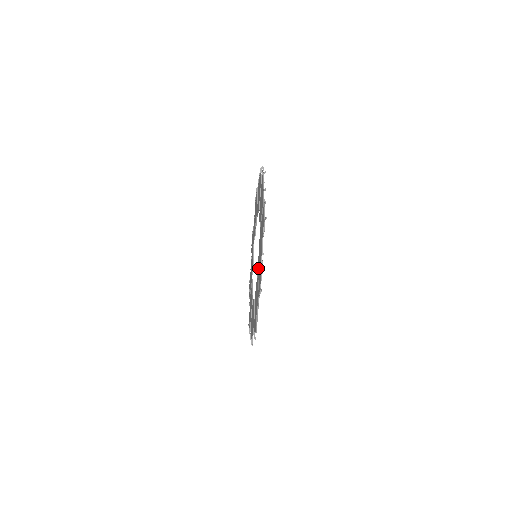
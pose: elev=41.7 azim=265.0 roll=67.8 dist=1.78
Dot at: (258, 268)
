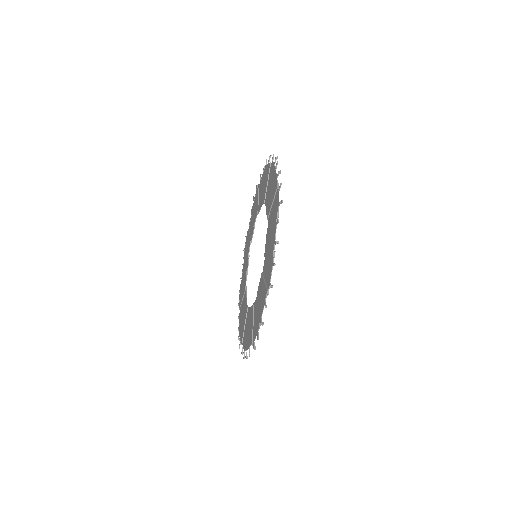
Dot at: occluded
